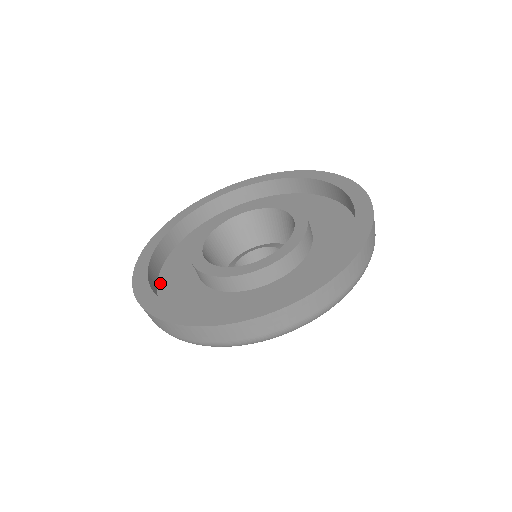
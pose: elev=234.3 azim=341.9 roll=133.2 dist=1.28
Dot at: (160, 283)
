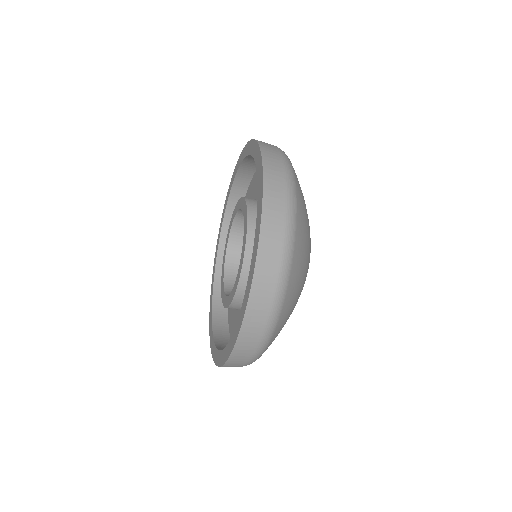
Dot at: occluded
